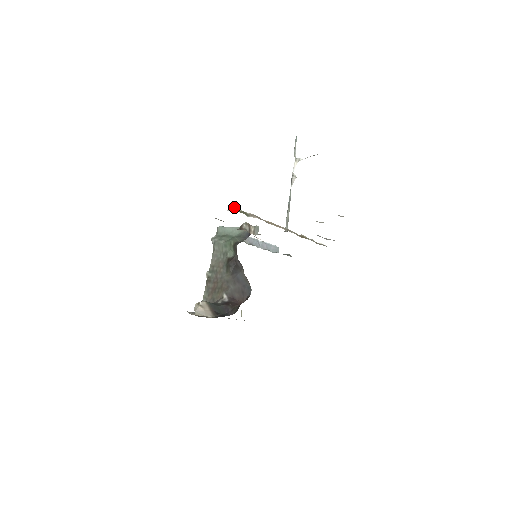
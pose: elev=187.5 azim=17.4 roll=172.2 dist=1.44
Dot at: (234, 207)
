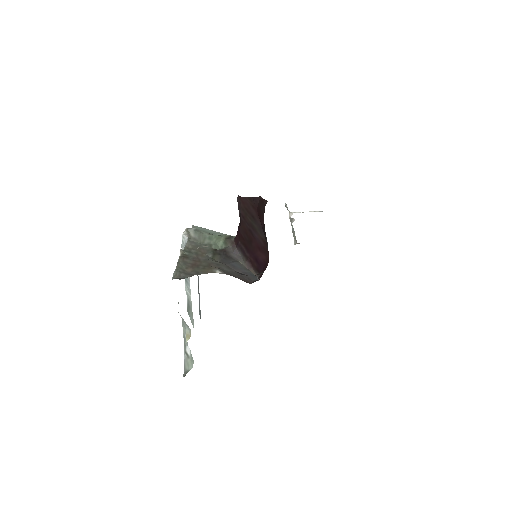
Dot at: occluded
